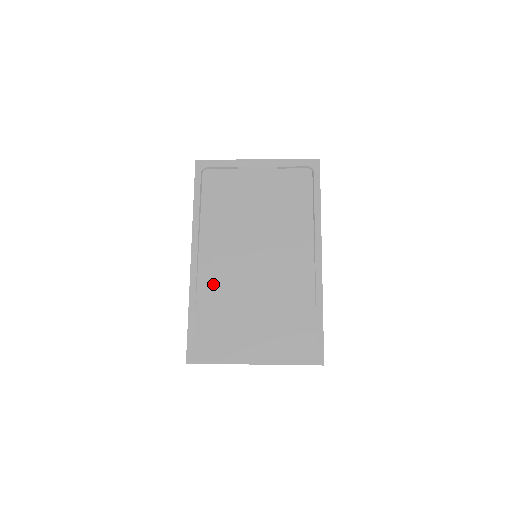
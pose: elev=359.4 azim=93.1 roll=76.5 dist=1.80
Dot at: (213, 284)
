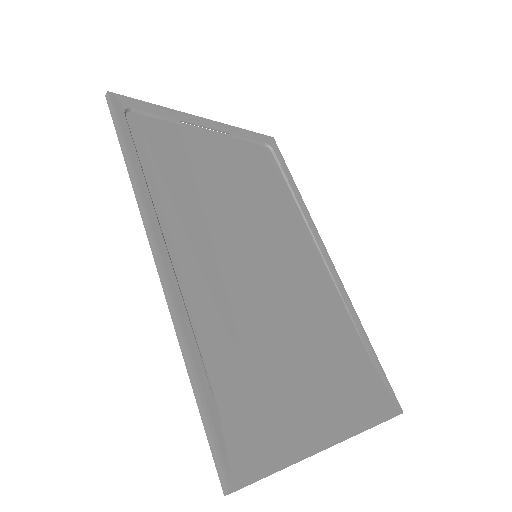
Dot at: (214, 305)
